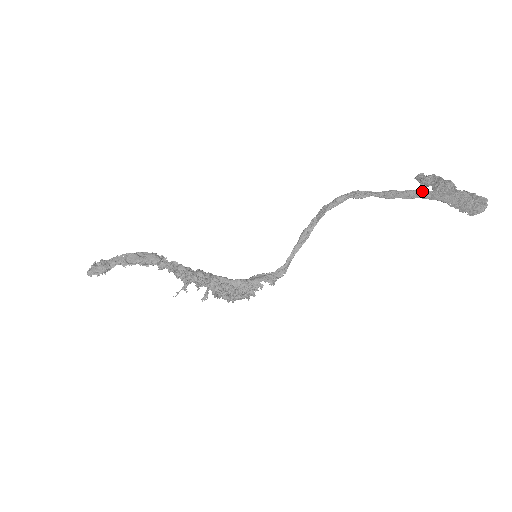
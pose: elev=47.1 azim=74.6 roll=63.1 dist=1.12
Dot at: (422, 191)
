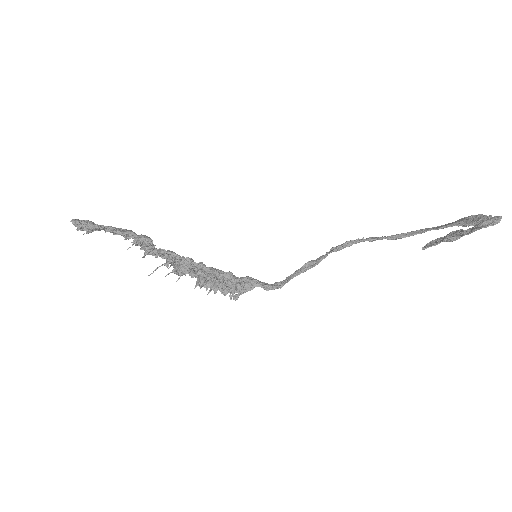
Dot at: (434, 227)
